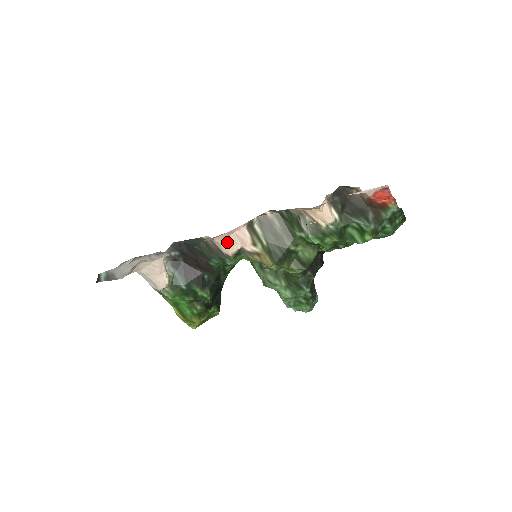
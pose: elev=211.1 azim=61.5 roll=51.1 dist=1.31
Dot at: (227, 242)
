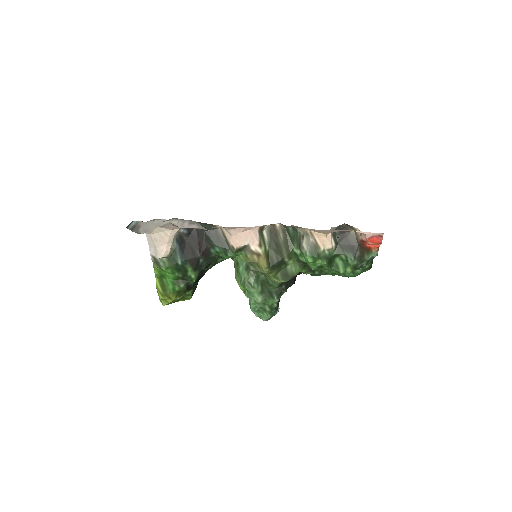
Dot at: (240, 236)
